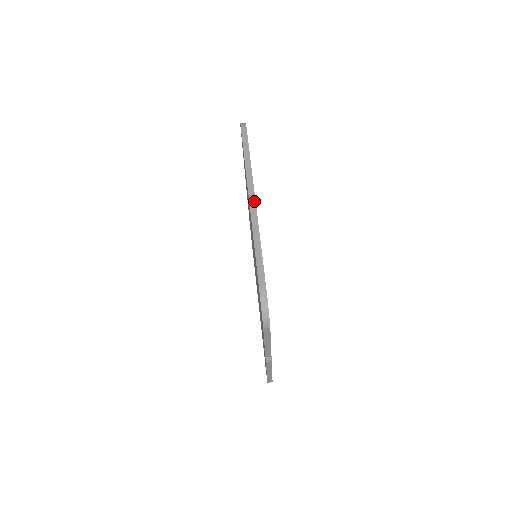
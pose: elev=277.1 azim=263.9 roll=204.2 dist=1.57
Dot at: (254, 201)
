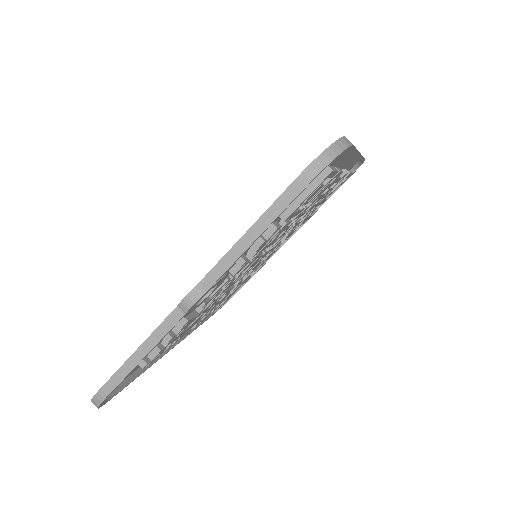
Dot at: occluded
